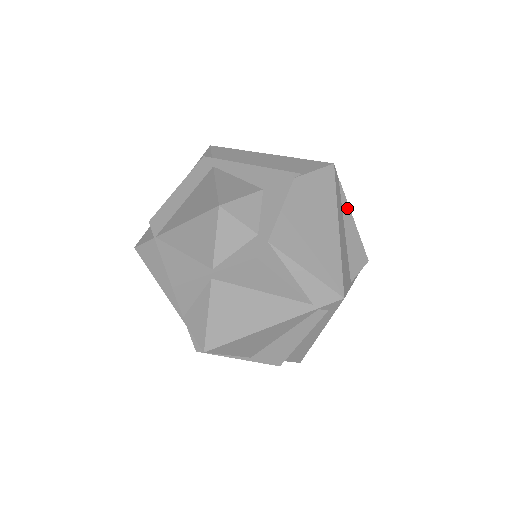
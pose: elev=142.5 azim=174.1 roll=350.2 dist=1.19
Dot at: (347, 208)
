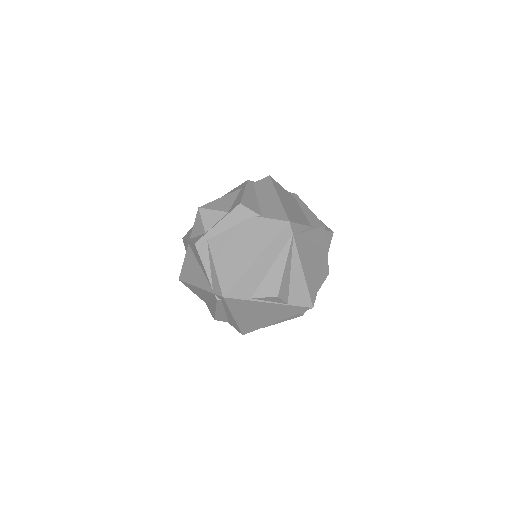
Dot at: (285, 255)
